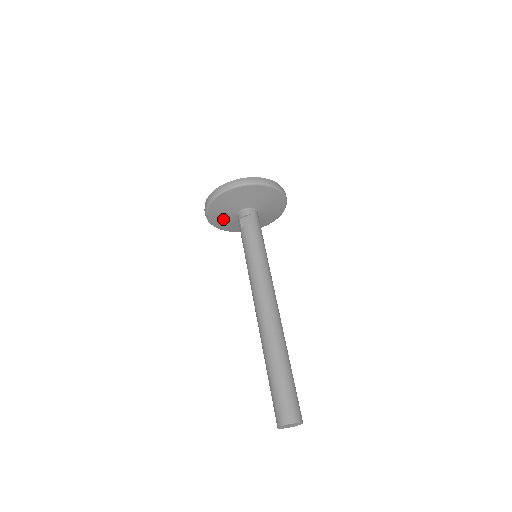
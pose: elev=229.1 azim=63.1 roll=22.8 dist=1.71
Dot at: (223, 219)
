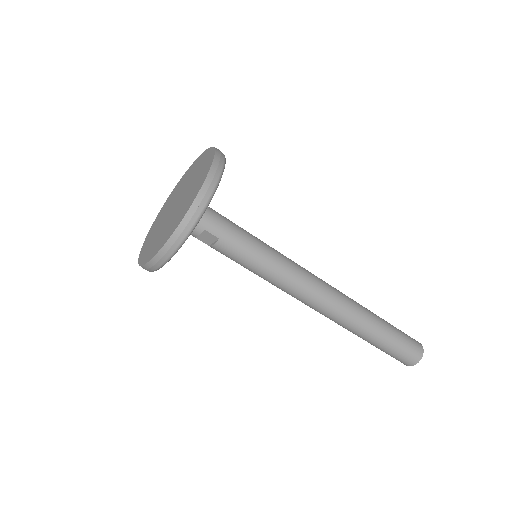
Dot at: occluded
